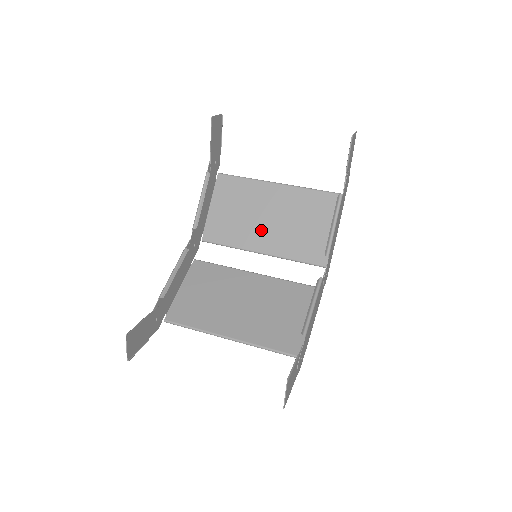
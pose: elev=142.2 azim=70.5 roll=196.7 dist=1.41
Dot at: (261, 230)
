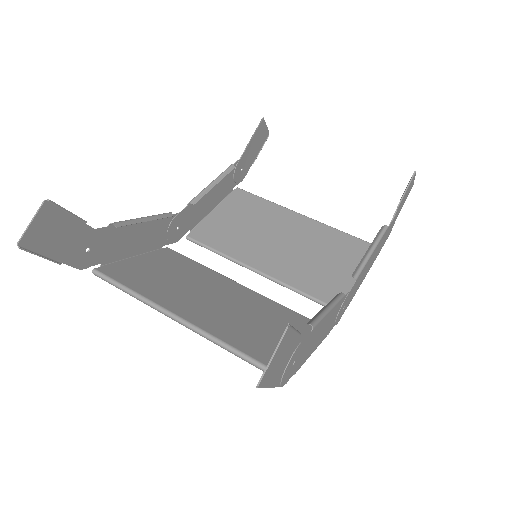
Dot at: (267, 248)
